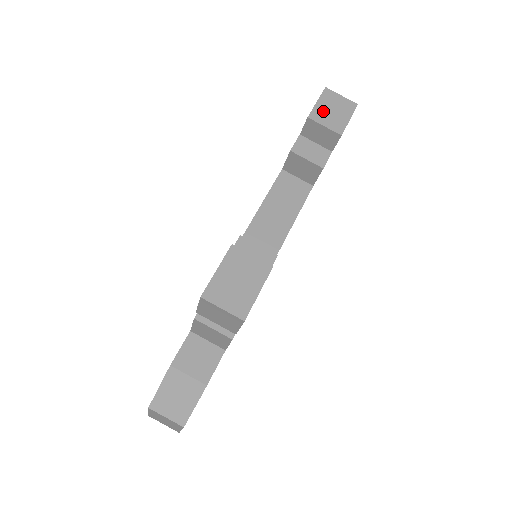
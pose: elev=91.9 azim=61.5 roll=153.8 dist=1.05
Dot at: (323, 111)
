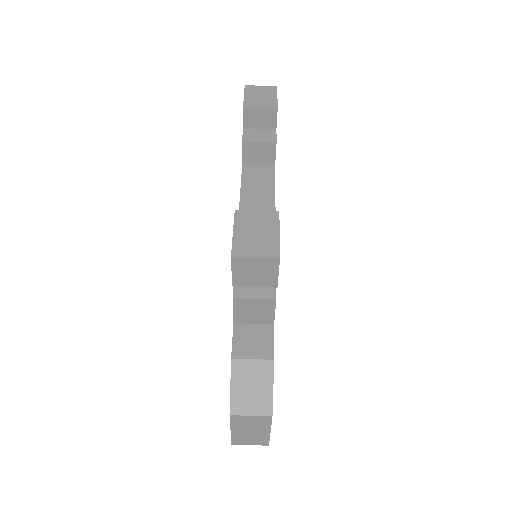
Dot at: (253, 100)
